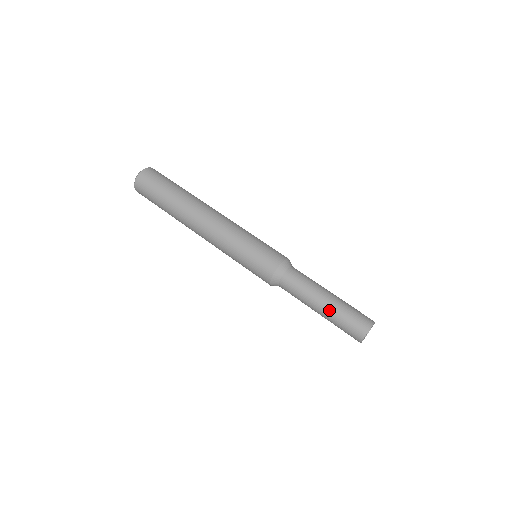
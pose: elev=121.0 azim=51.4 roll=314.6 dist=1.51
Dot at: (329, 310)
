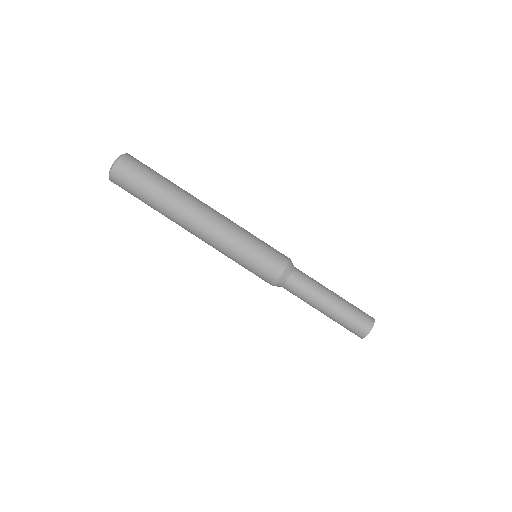
Dot at: (337, 307)
